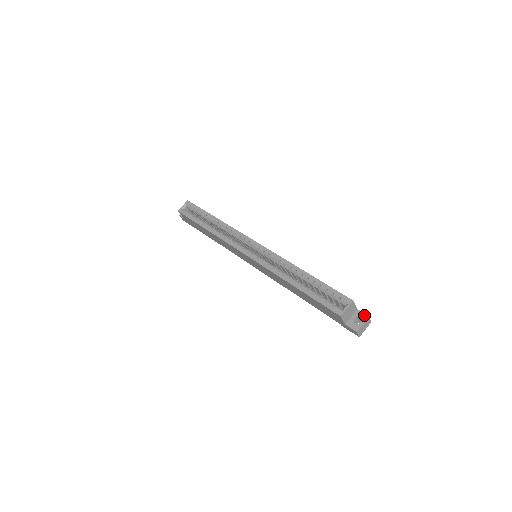
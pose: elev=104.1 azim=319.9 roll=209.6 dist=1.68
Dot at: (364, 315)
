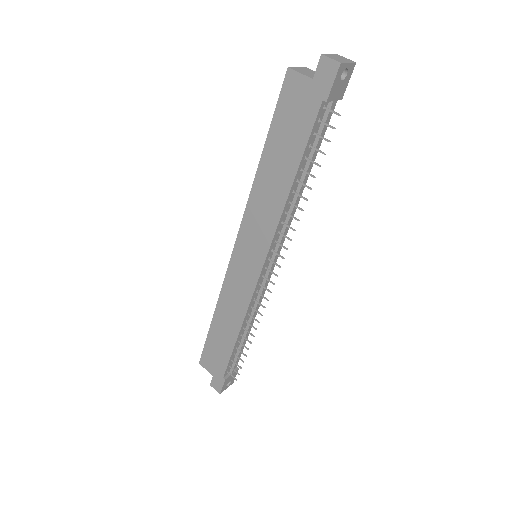
Dot at: occluded
